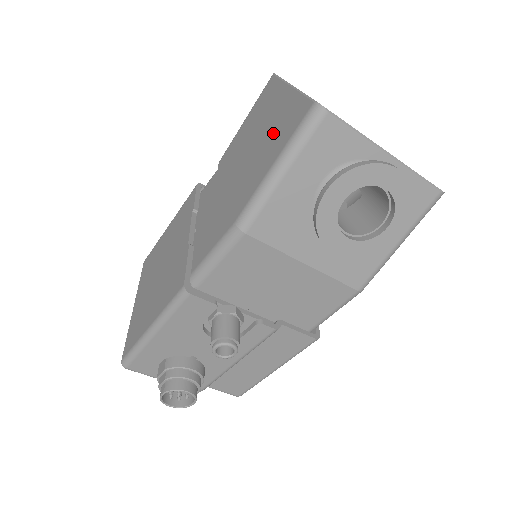
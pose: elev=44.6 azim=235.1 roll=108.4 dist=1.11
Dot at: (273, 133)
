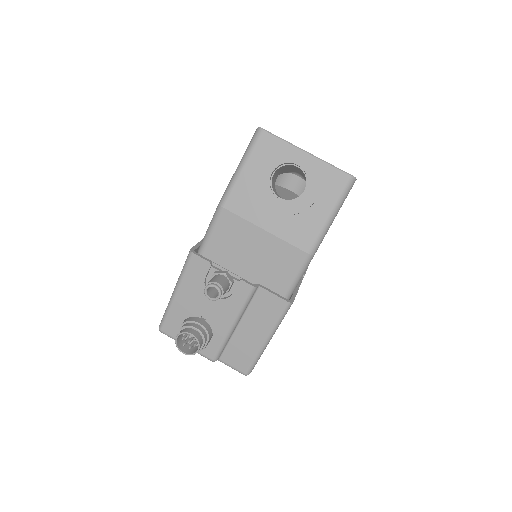
Dot at: occluded
